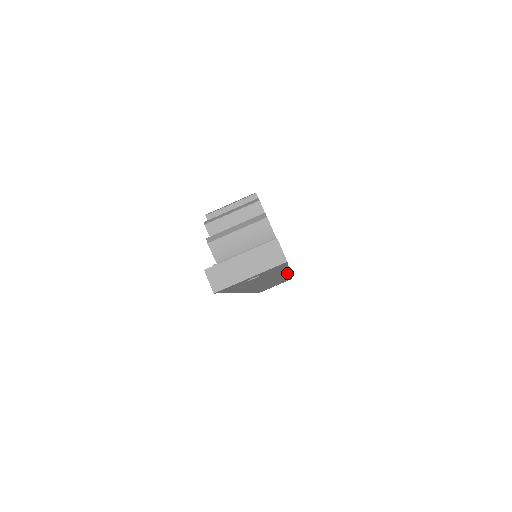
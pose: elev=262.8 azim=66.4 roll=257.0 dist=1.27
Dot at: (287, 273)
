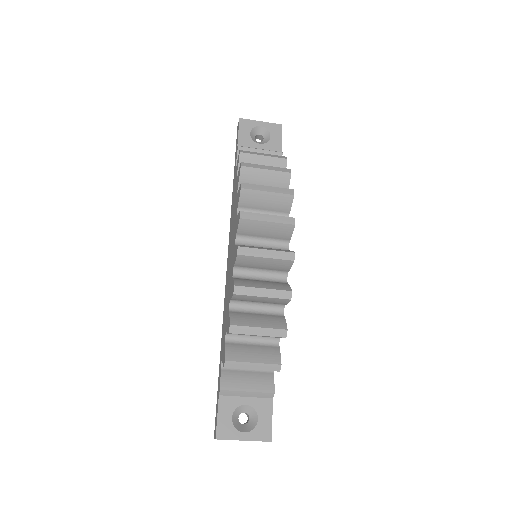
Dot at: occluded
